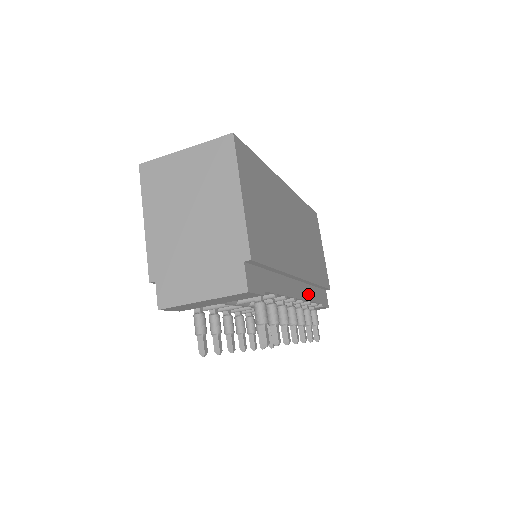
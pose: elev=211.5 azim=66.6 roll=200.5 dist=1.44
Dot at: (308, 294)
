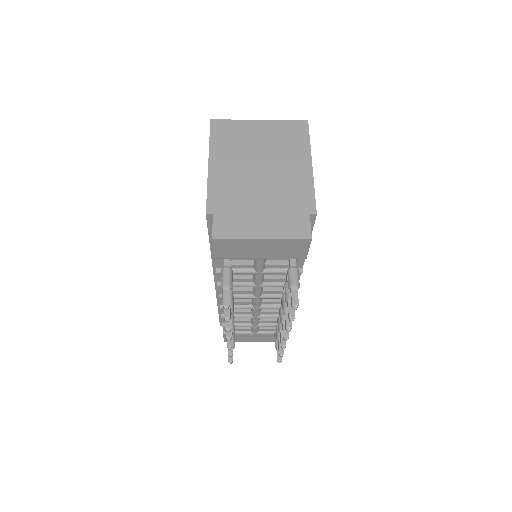
Dot at: occluded
